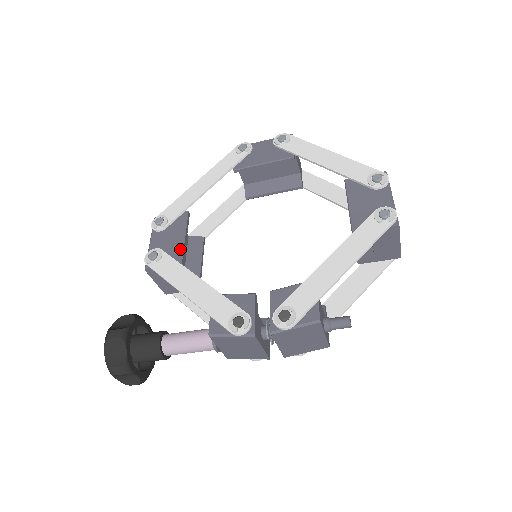
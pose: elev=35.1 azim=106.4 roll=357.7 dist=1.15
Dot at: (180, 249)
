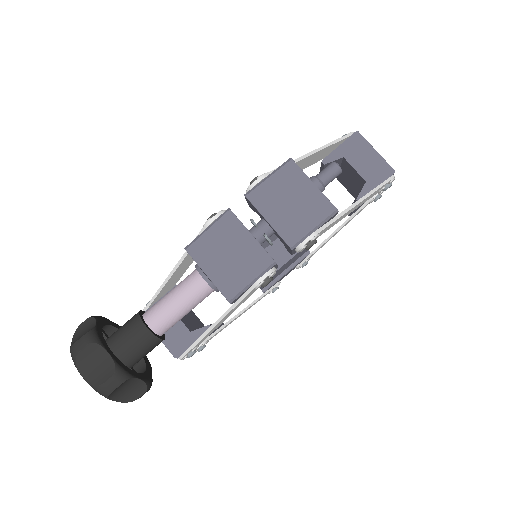
Dot at: occluded
